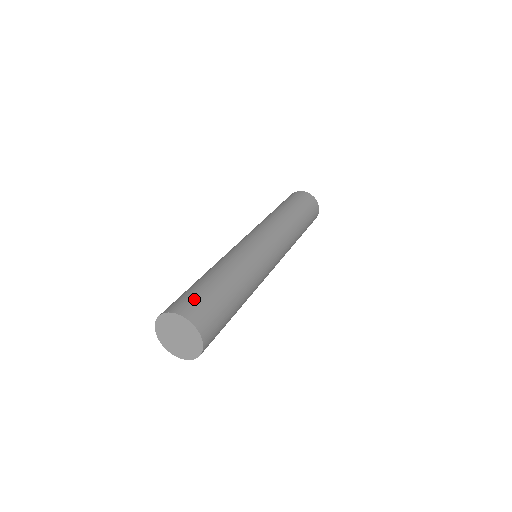
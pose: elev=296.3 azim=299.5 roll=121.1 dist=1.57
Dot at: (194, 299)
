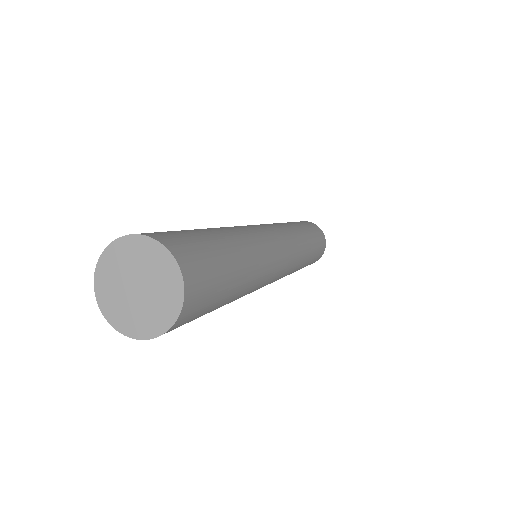
Dot at: occluded
